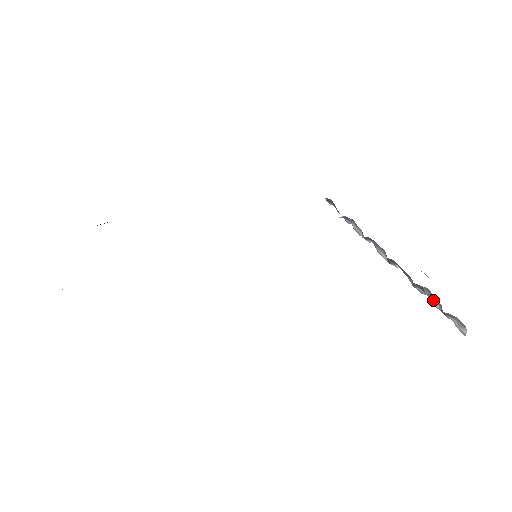
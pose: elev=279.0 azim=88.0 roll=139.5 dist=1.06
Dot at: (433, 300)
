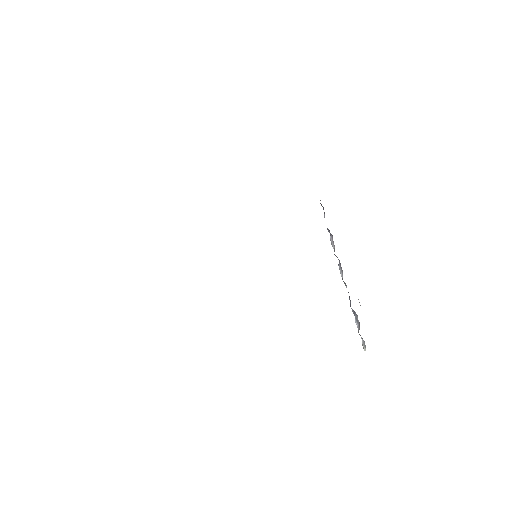
Dot at: (357, 322)
